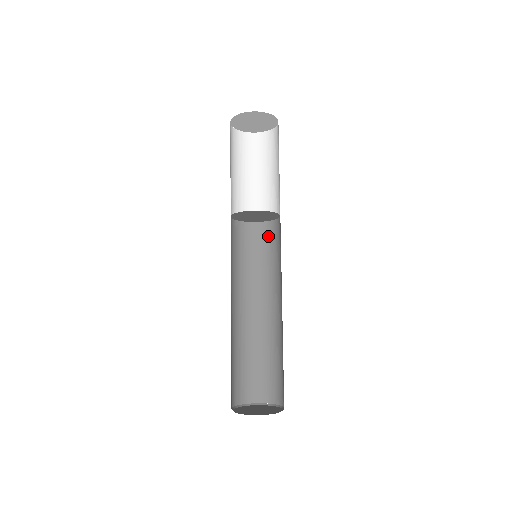
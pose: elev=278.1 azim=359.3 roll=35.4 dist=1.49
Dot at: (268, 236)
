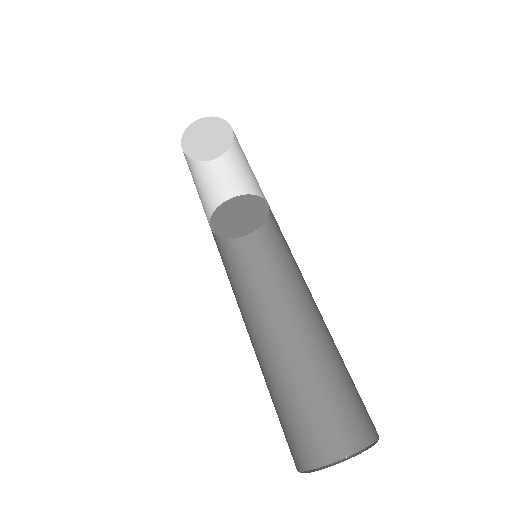
Dot at: (253, 249)
